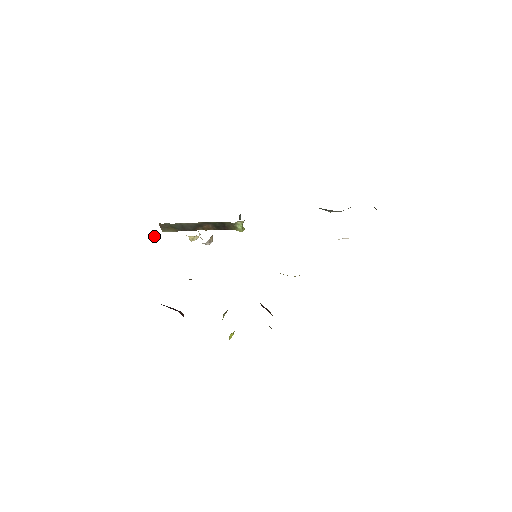
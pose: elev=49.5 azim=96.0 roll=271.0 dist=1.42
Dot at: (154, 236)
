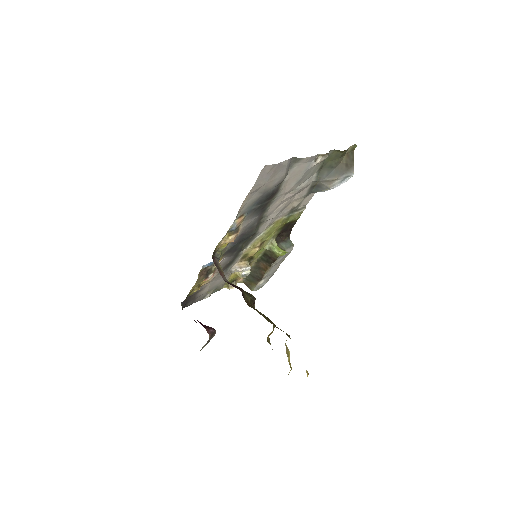
Dot at: (229, 289)
